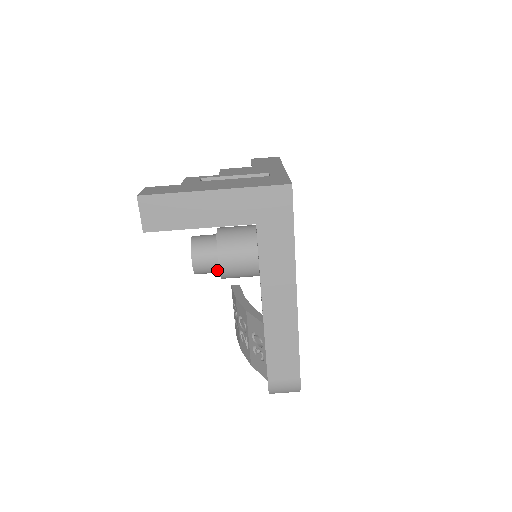
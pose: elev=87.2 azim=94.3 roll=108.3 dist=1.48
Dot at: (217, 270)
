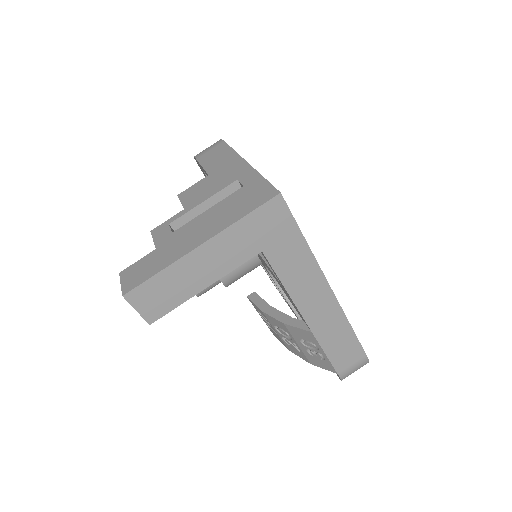
Dot at: (219, 282)
